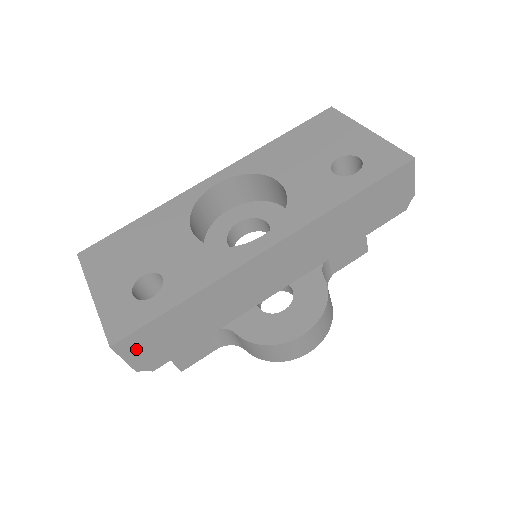
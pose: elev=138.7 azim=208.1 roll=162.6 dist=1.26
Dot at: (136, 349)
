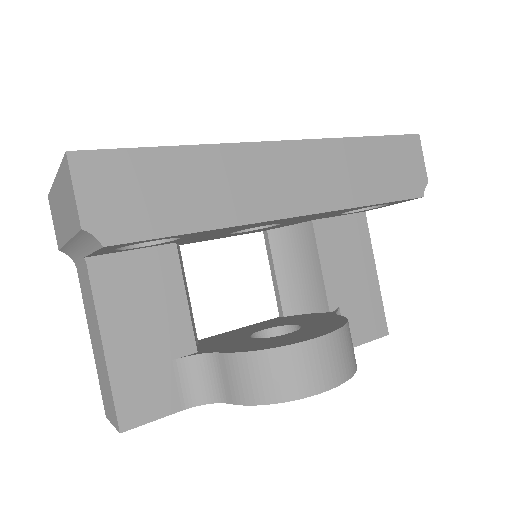
Dot at: (96, 183)
